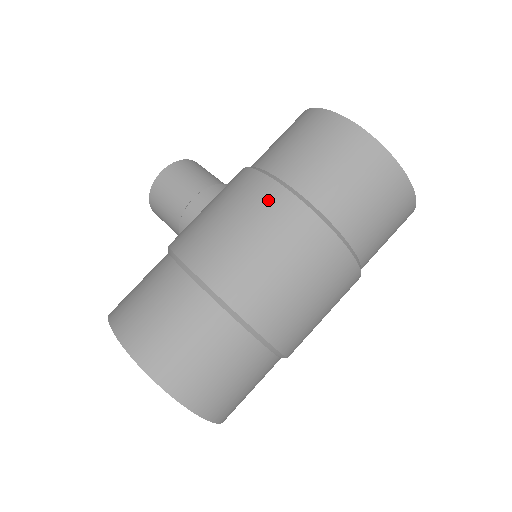
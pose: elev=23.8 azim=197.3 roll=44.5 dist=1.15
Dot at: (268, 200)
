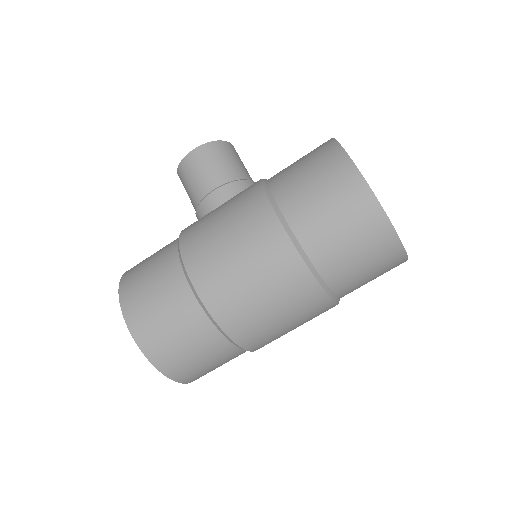
Dot at: (267, 236)
